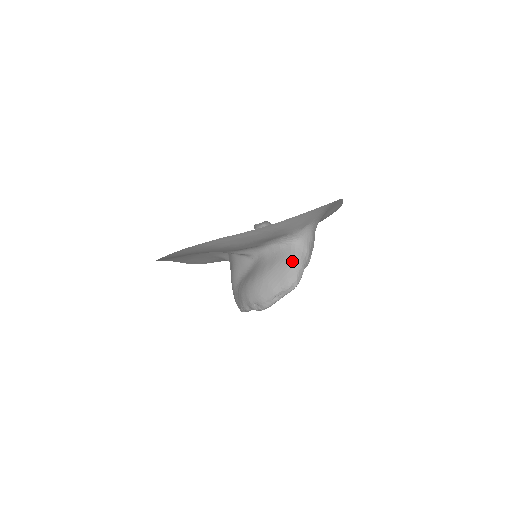
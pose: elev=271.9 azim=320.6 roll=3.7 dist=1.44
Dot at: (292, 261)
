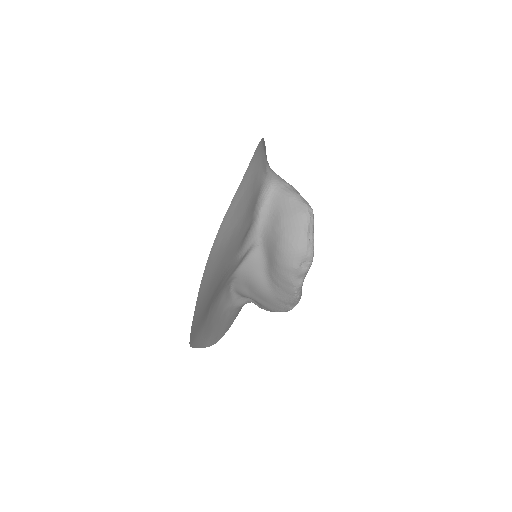
Dot at: (288, 199)
